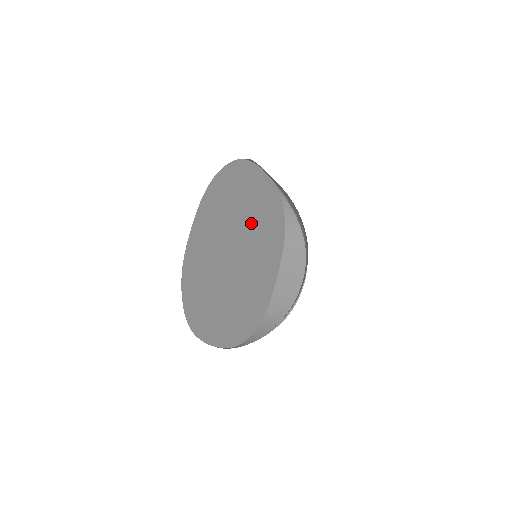
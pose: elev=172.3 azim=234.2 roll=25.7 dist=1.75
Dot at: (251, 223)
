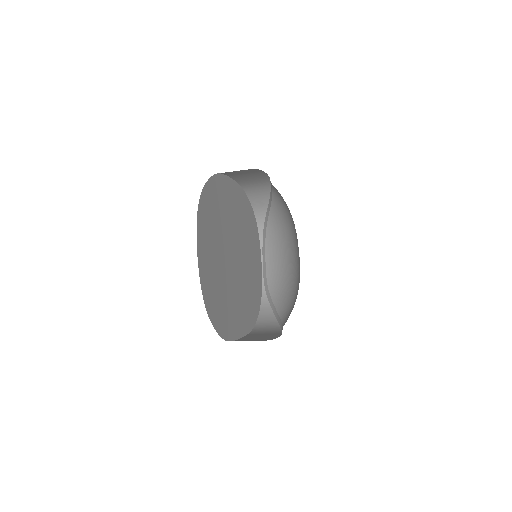
Dot at: (247, 262)
